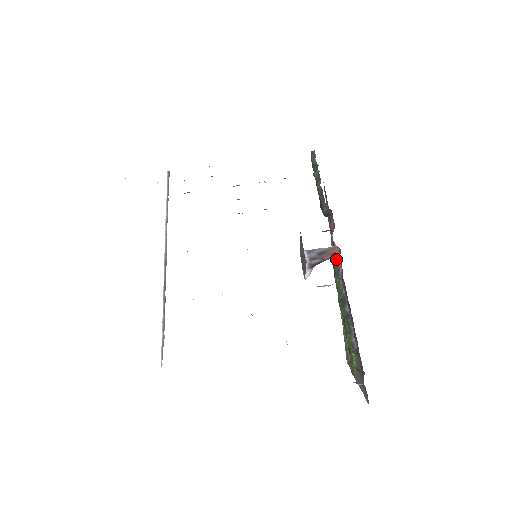
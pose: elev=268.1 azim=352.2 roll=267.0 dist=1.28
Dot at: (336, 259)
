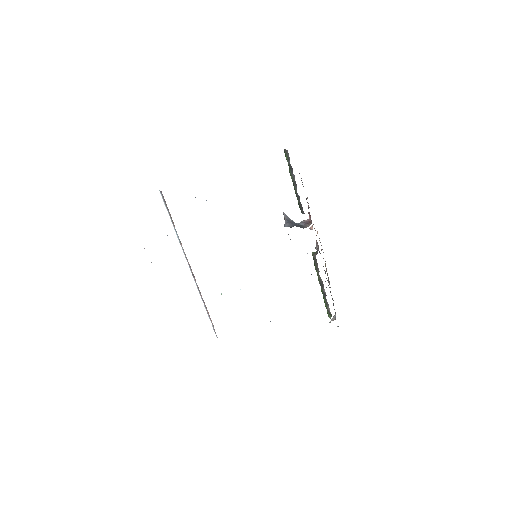
Dot at: (315, 258)
